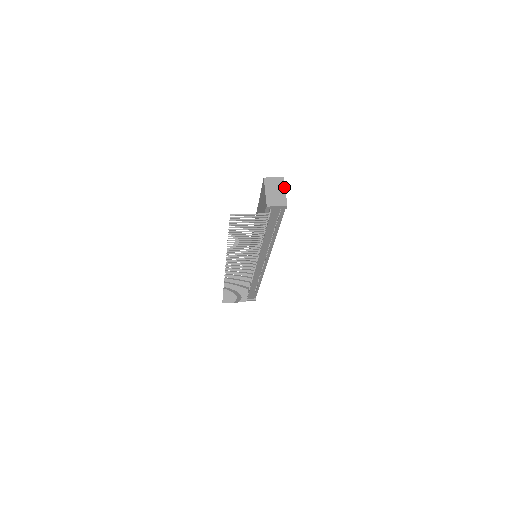
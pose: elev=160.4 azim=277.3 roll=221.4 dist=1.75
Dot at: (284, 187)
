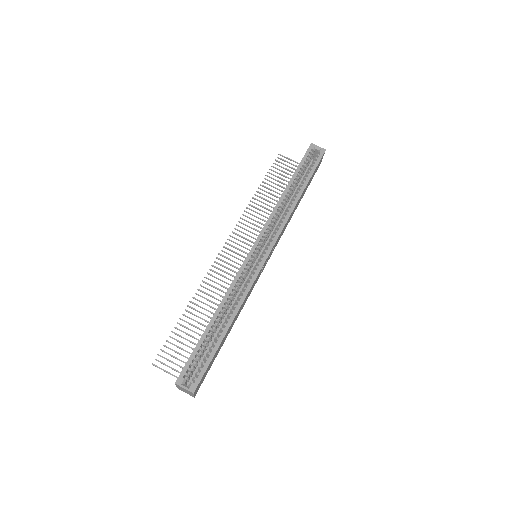
Dot at: (193, 395)
